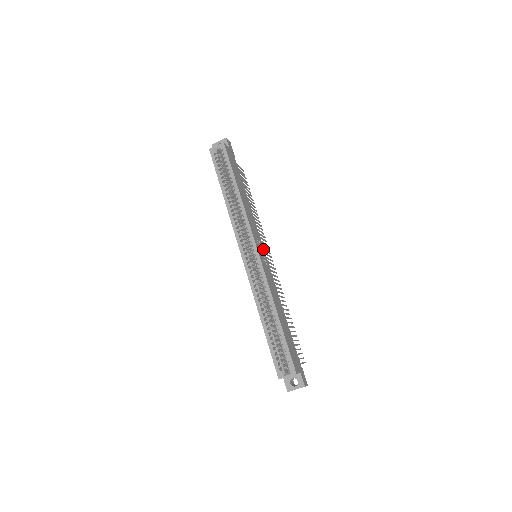
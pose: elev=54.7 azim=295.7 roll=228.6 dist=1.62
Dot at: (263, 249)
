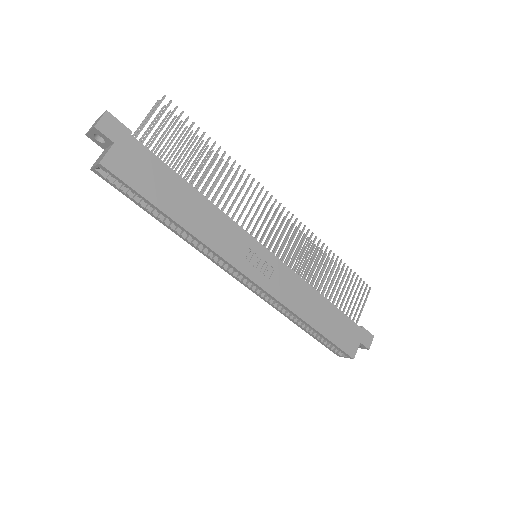
Dot at: (260, 248)
